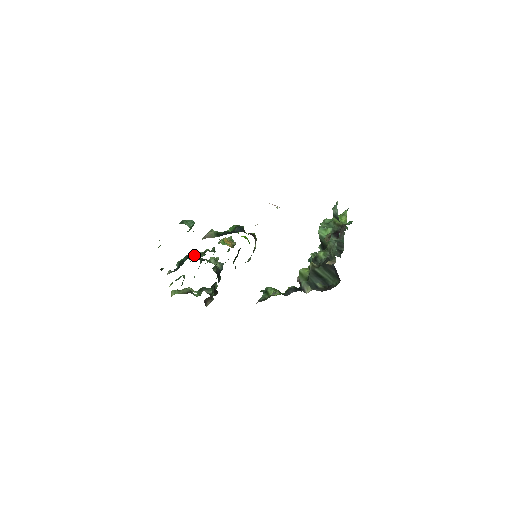
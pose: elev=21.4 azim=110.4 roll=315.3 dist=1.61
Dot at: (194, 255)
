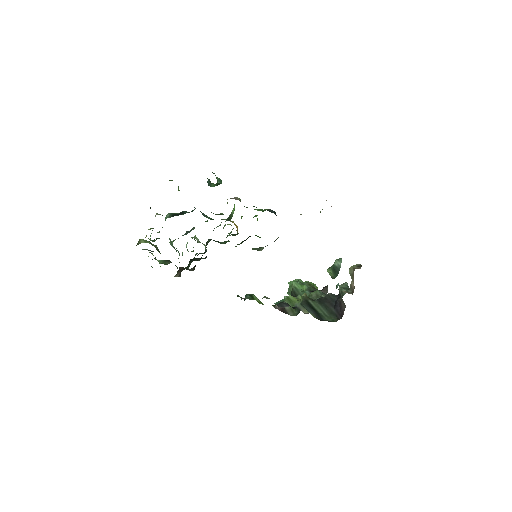
Dot at: (202, 213)
